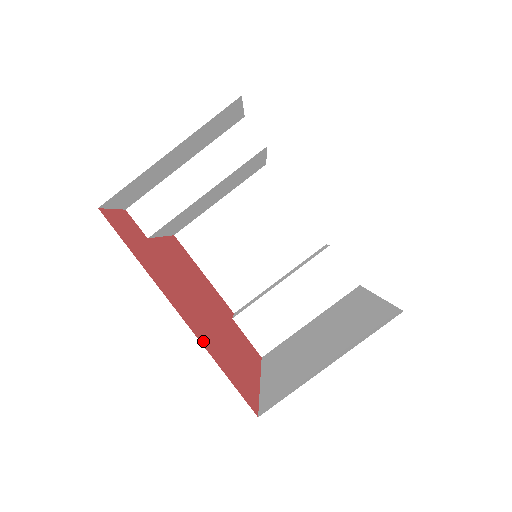
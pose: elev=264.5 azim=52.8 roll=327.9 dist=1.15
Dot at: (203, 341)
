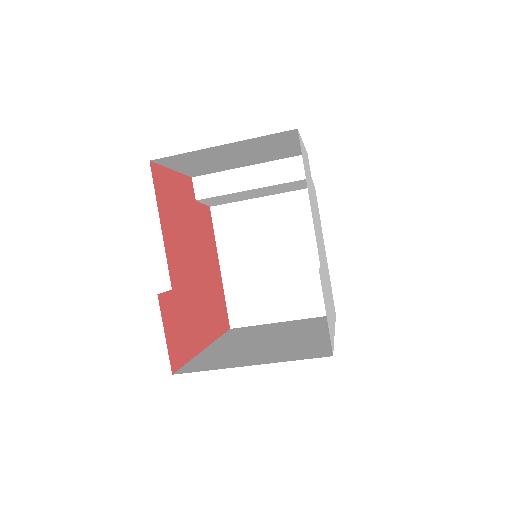
Dot at: (213, 334)
